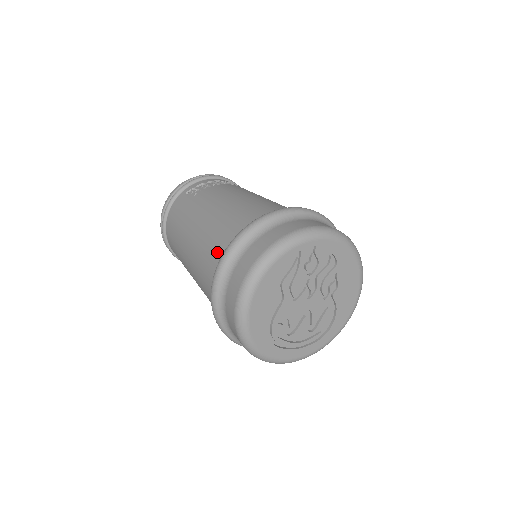
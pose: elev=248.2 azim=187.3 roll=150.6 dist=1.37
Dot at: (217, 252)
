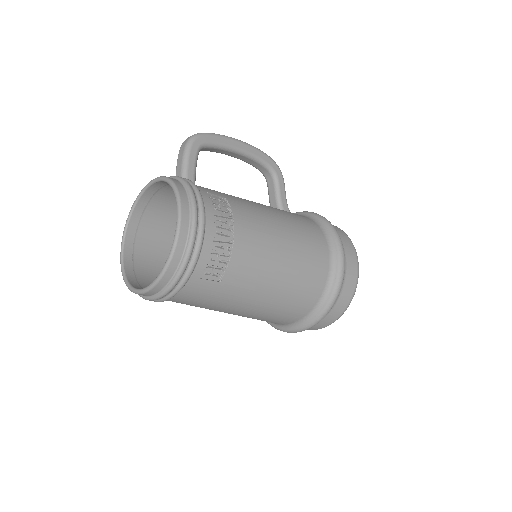
Dot at: (293, 319)
